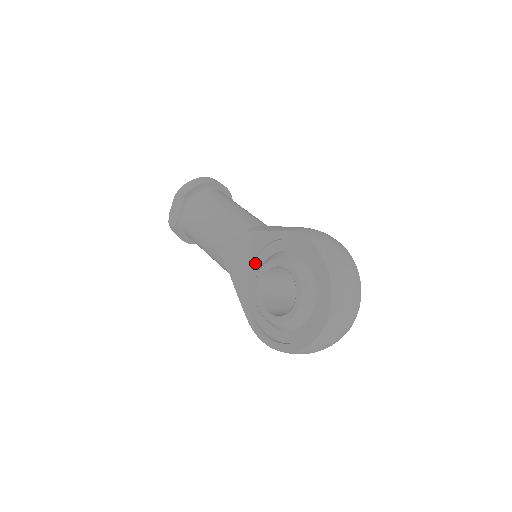
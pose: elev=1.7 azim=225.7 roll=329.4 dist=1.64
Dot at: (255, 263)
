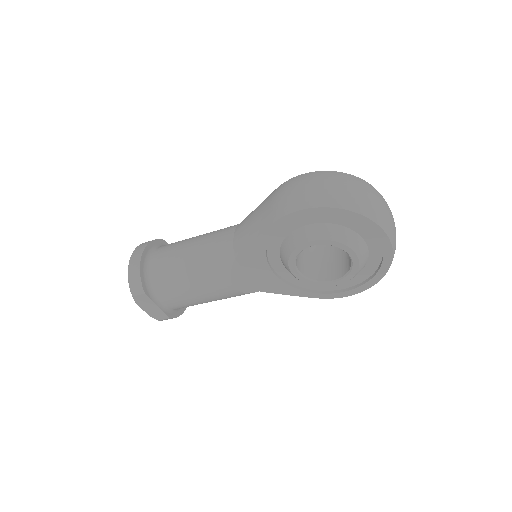
Dot at: (272, 265)
